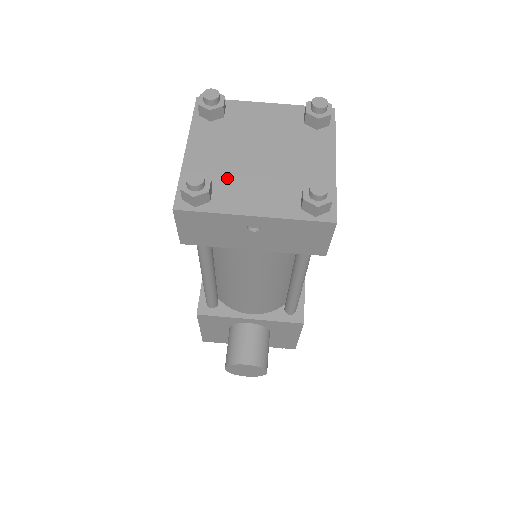
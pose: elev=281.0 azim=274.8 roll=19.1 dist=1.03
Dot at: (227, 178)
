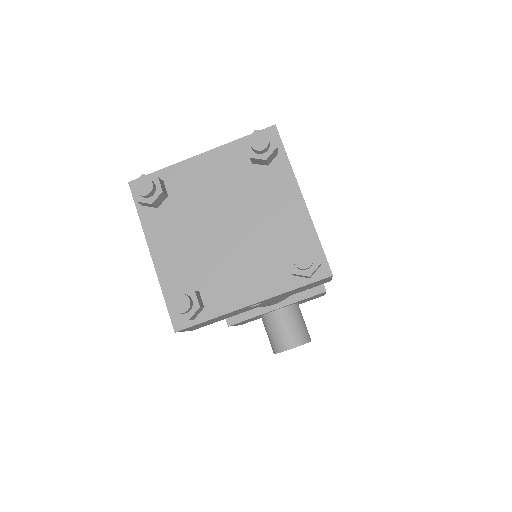
Dot at: (207, 272)
